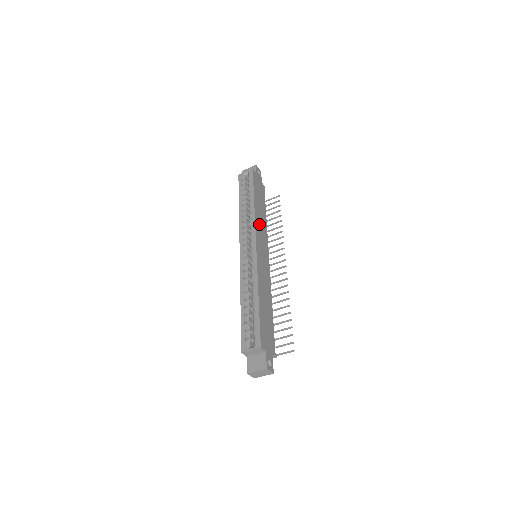
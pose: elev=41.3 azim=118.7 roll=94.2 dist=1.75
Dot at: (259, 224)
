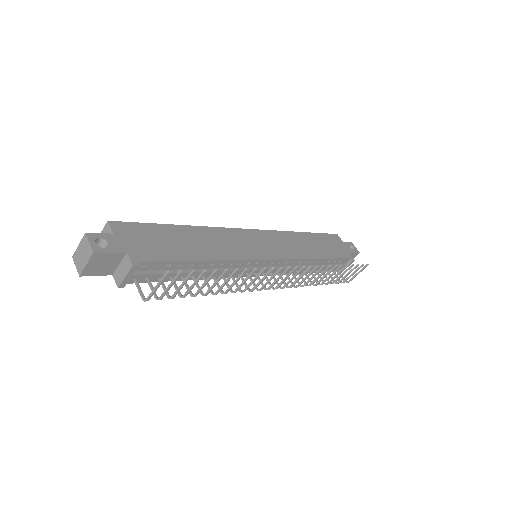
Dot at: (288, 240)
